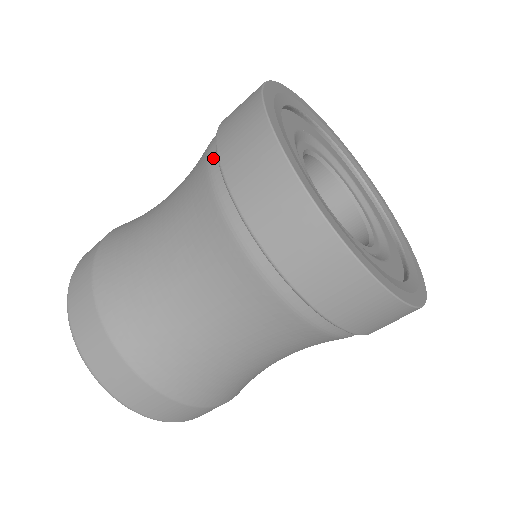
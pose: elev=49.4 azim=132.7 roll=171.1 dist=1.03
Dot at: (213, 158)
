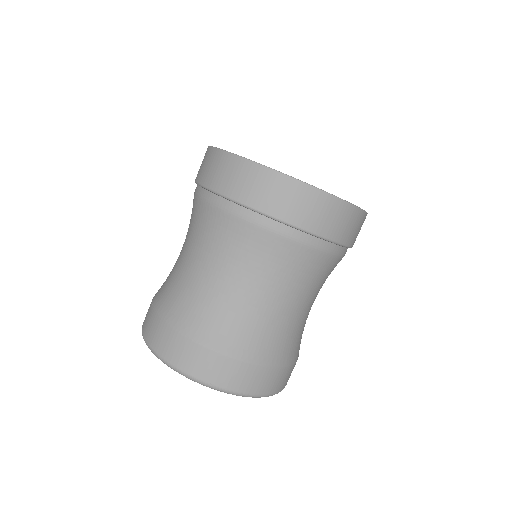
Dot at: (234, 208)
